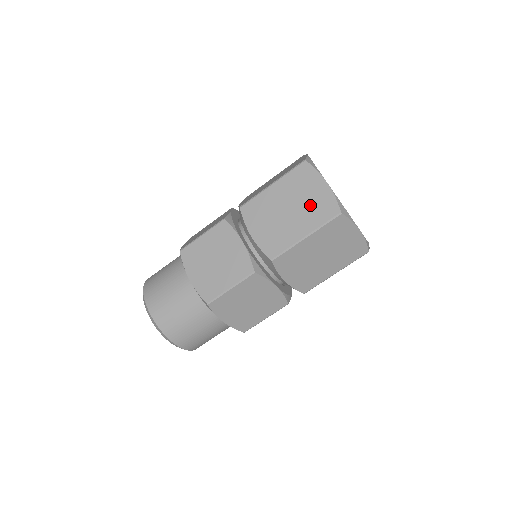
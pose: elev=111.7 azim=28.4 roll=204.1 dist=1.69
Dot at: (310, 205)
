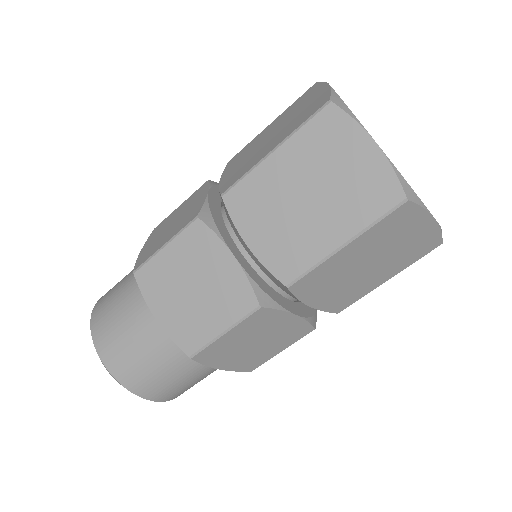
Dot at: (347, 187)
